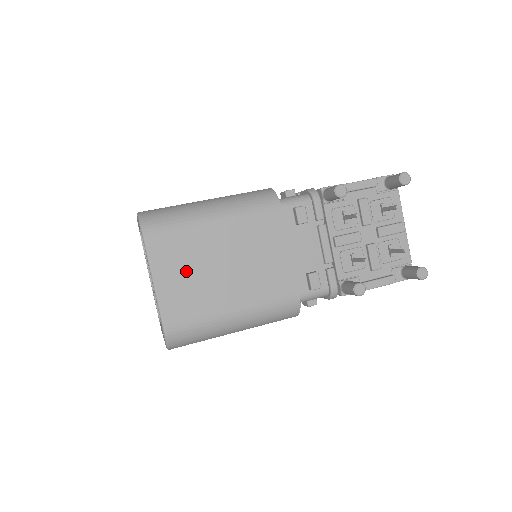
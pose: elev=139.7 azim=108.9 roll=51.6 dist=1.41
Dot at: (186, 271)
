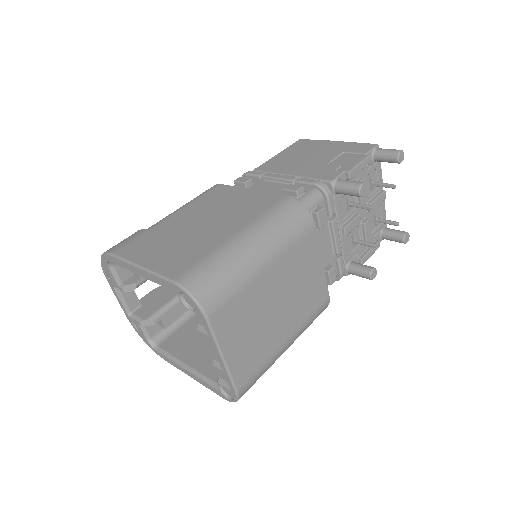
Dot at: (248, 329)
